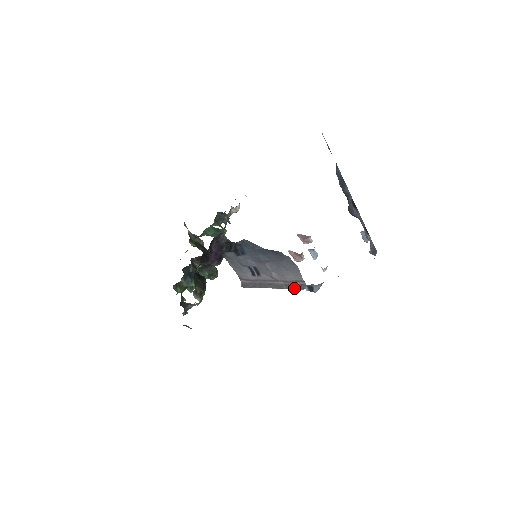
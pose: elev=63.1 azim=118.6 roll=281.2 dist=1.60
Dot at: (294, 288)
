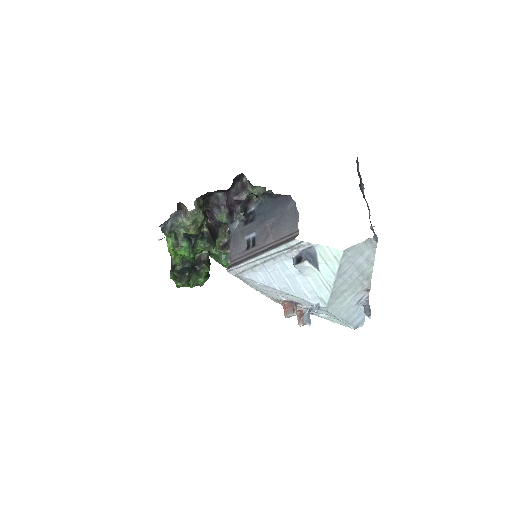
Dot at: (284, 243)
